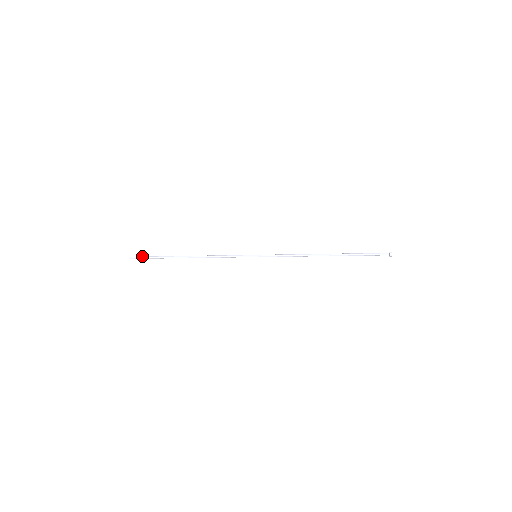
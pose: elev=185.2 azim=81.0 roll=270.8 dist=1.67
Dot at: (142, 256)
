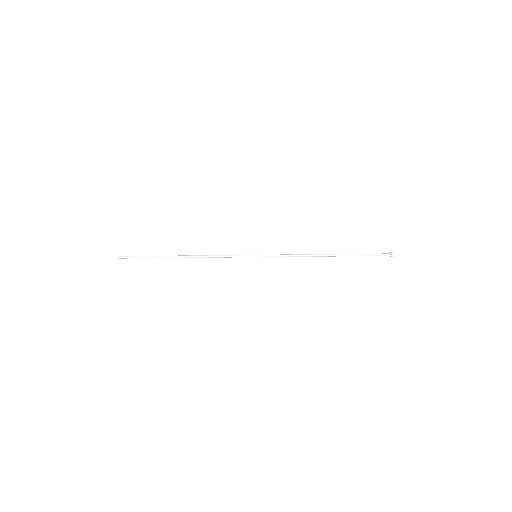
Dot at: (132, 256)
